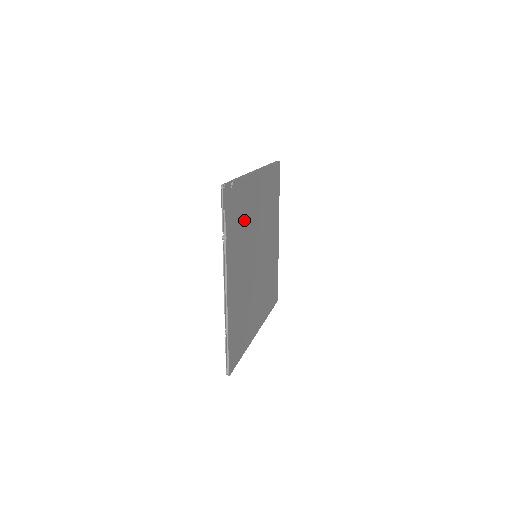
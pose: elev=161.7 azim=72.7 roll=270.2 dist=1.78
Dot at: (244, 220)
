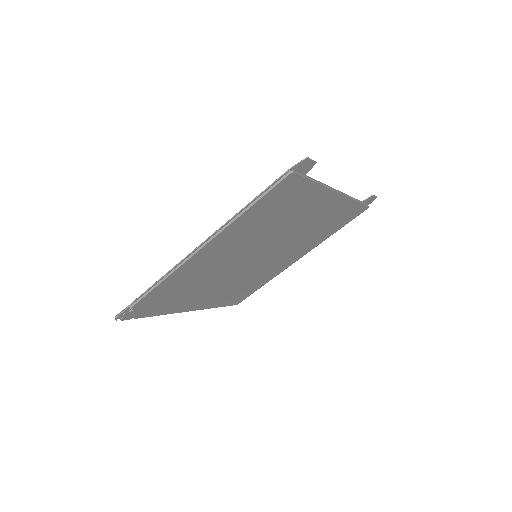
Dot at: (190, 285)
